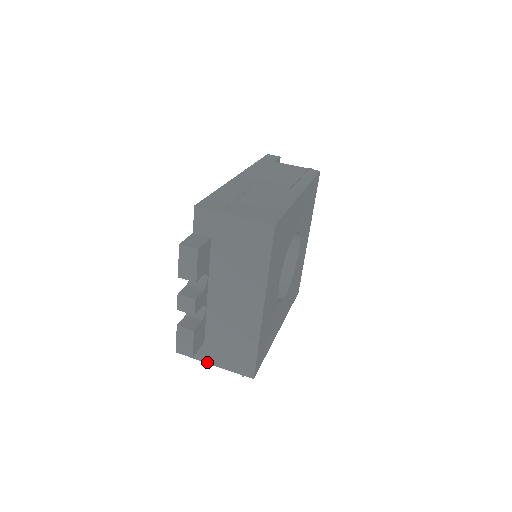
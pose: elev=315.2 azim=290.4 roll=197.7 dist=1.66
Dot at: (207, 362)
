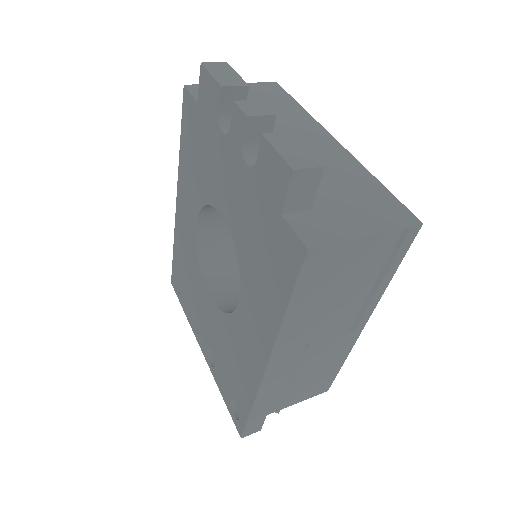
Dot at: (344, 239)
